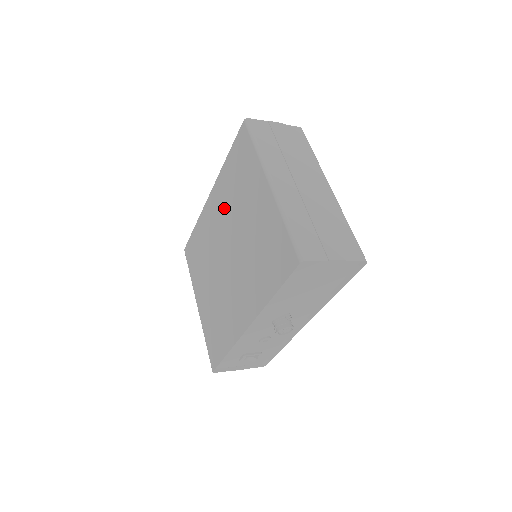
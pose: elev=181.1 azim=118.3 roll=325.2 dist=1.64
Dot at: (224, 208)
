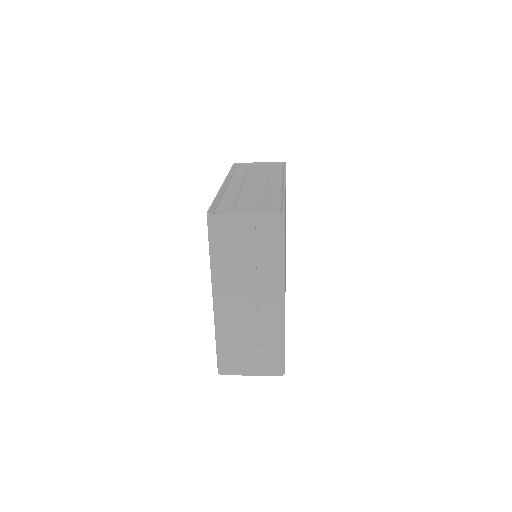
Dot at: occluded
